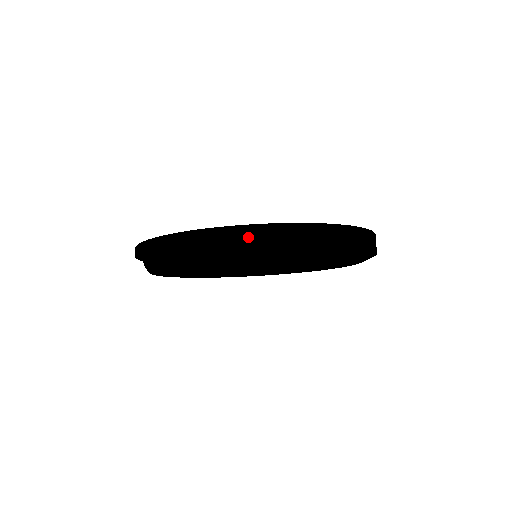
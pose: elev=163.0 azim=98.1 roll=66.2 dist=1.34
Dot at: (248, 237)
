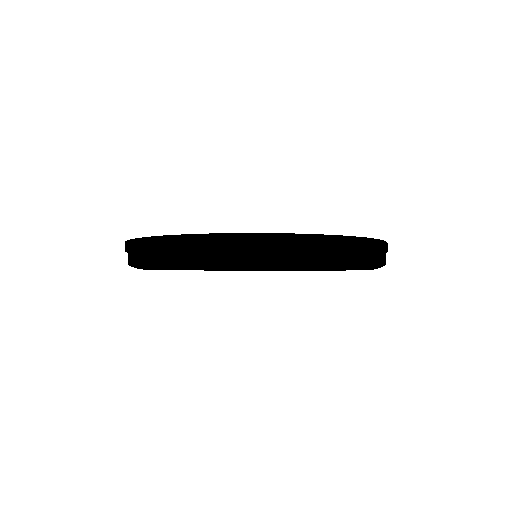
Dot at: (229, 246)
